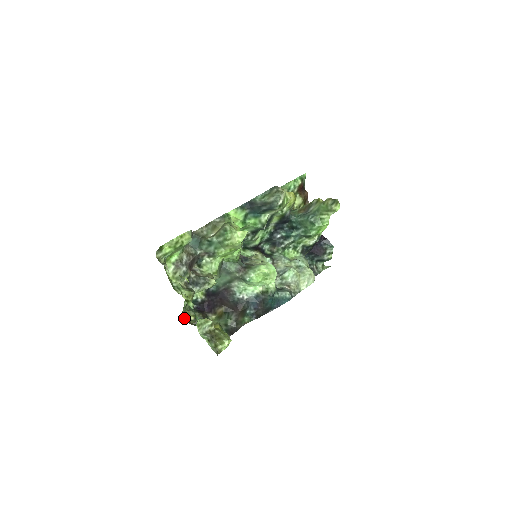
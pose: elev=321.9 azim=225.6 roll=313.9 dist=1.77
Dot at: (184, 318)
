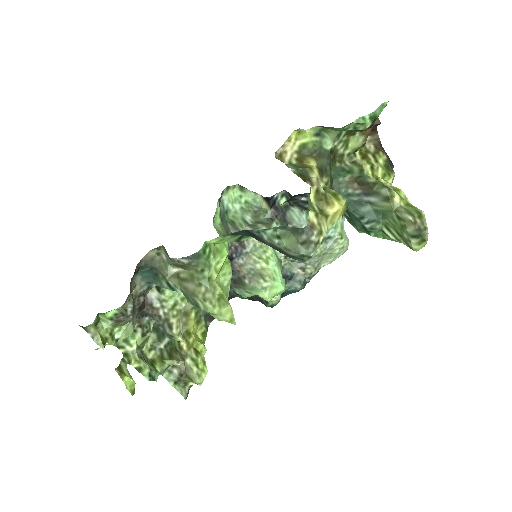
Dot at: occluded
